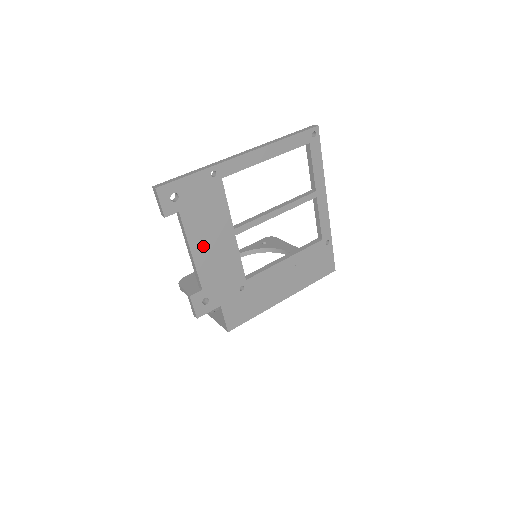
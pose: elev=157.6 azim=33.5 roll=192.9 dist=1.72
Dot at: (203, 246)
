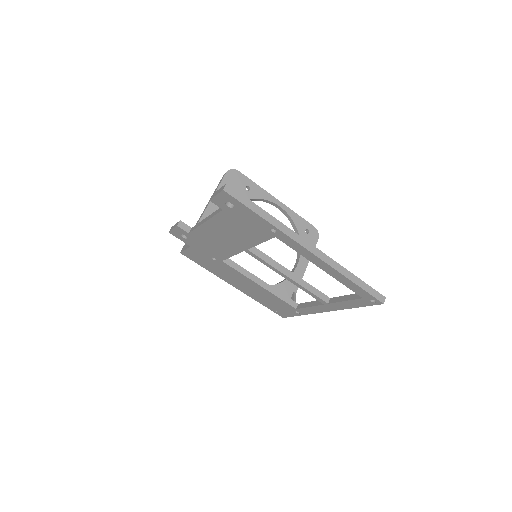
Dot at: (216, 230)
